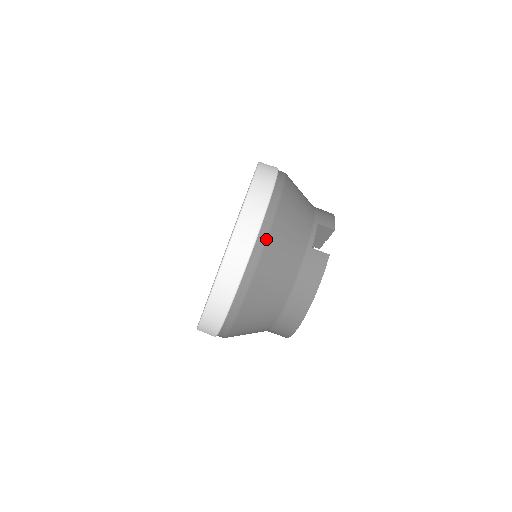
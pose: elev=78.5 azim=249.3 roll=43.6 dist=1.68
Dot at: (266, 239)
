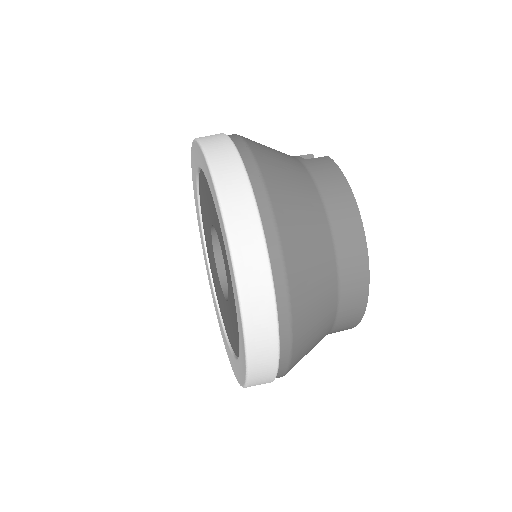
Dot at: (248, 147)
